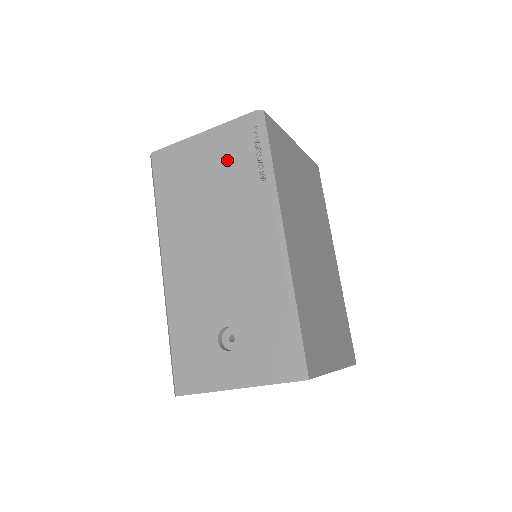
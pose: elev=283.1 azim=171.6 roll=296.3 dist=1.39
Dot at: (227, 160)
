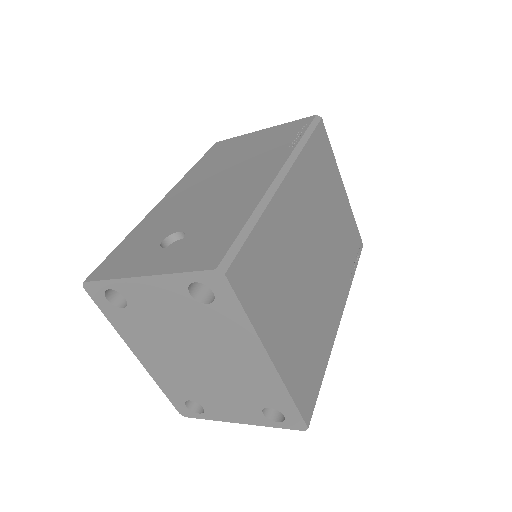
Dot at: (271, 139)
